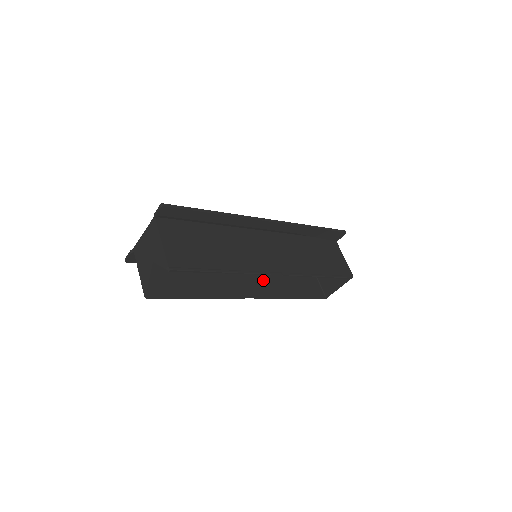
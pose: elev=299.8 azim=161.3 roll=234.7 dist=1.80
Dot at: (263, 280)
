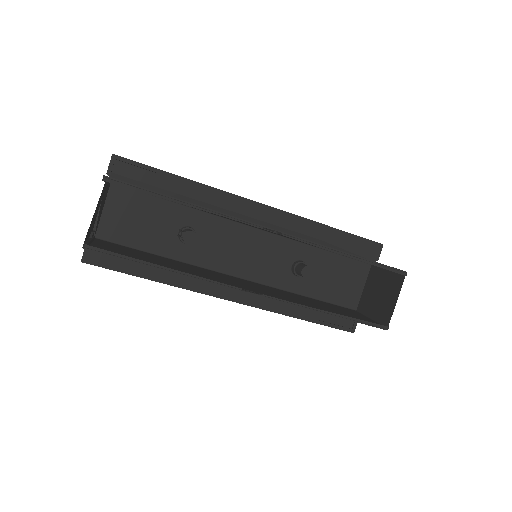
Dot at: (275, 293)
